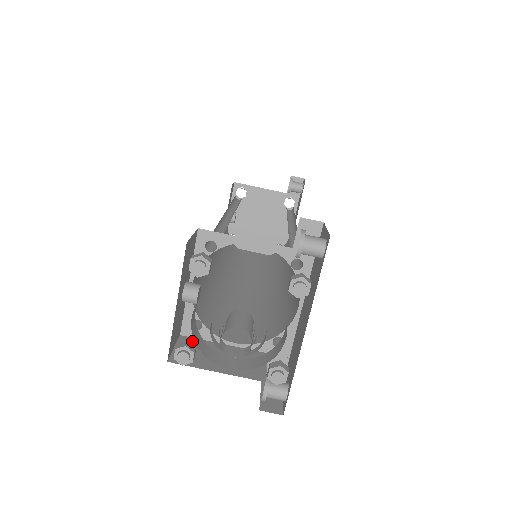
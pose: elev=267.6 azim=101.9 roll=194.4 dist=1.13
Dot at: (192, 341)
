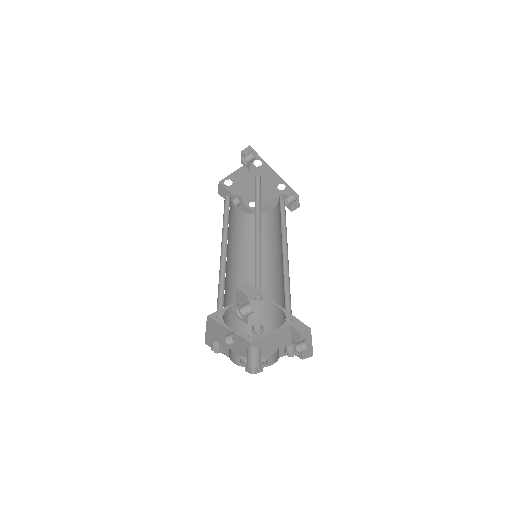
Dot at: (256, 344)
